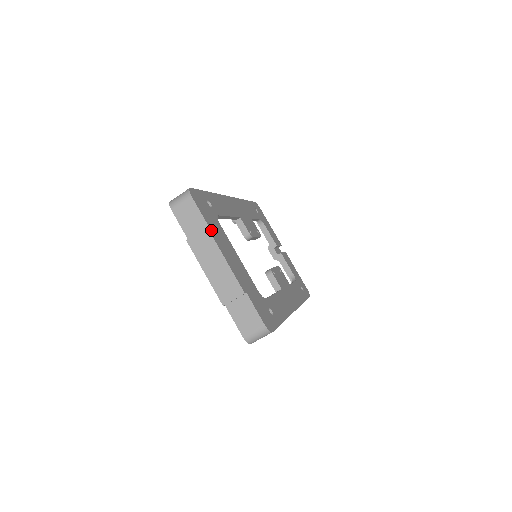
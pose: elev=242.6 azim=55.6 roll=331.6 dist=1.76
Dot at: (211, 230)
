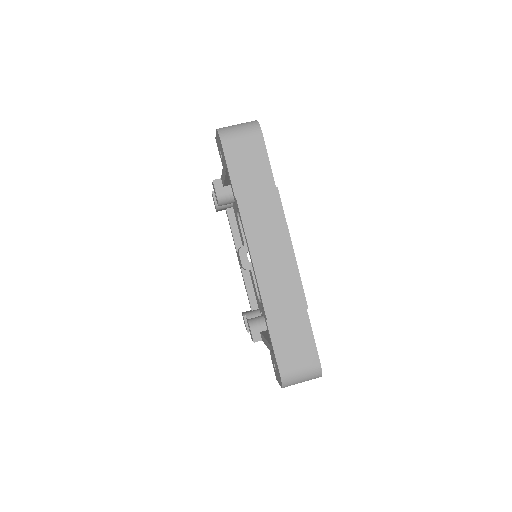
Dot at: (278, 195)
